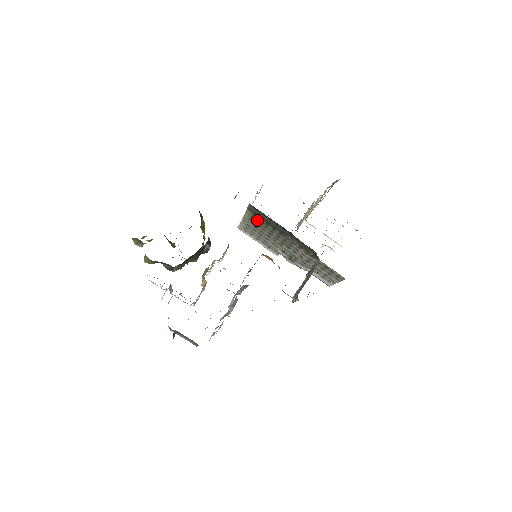
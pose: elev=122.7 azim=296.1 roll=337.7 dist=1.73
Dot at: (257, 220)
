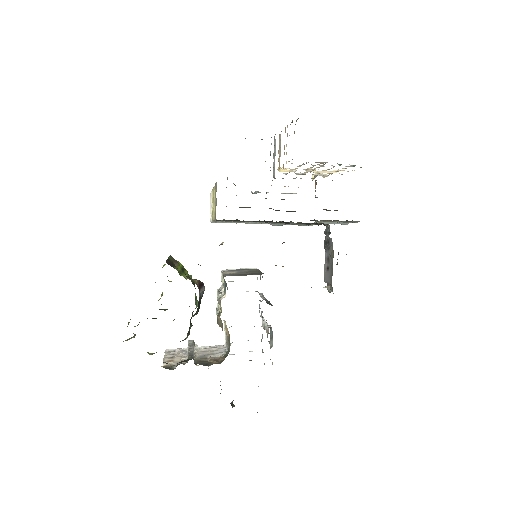
Dot at: occluded
